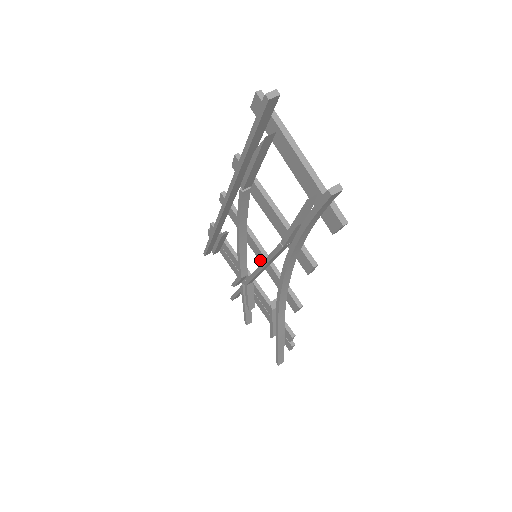
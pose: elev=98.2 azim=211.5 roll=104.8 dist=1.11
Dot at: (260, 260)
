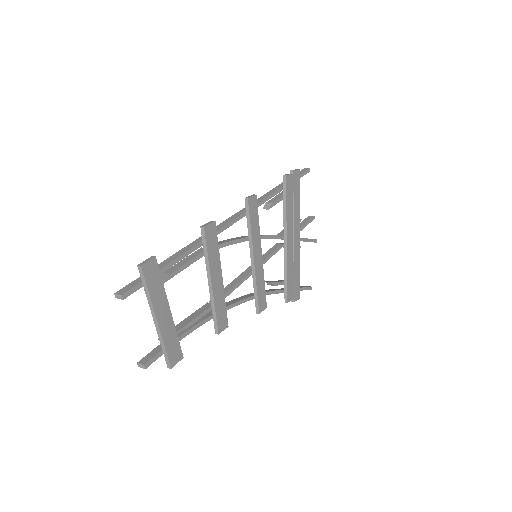
Dot at: (258, 260)
